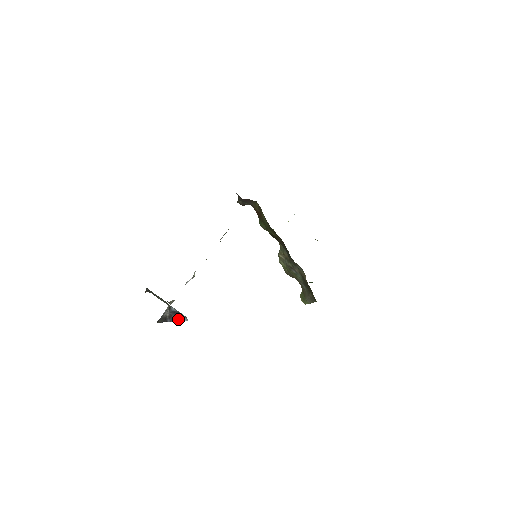
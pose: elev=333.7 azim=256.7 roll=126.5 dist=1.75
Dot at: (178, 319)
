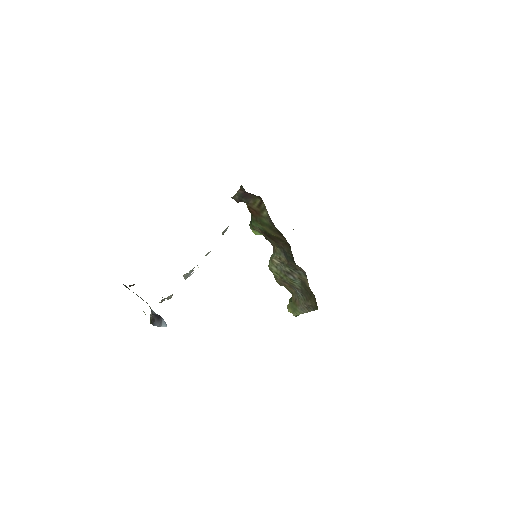
Dot at: (160, 324)
